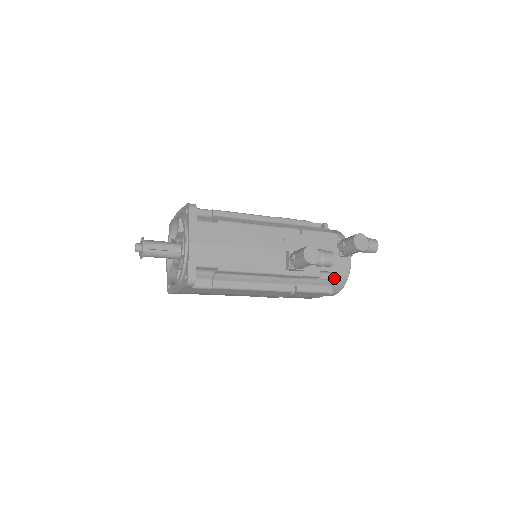
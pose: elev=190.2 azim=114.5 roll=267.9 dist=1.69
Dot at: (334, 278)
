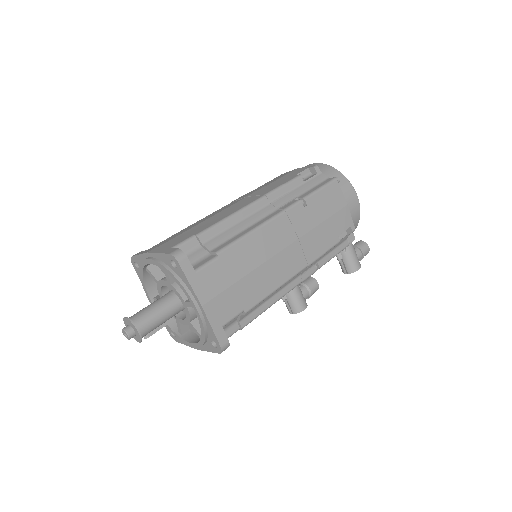
Dot at: occluded
